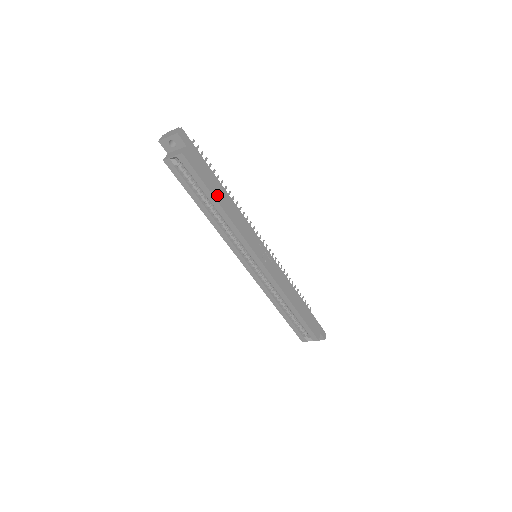
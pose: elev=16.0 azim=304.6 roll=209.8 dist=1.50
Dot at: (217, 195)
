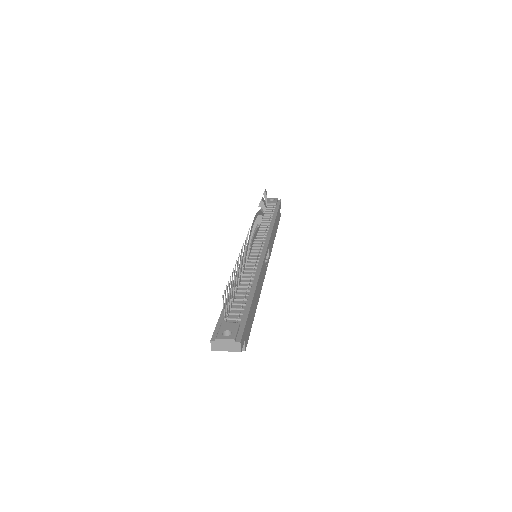
Dot at: (255, 309)
